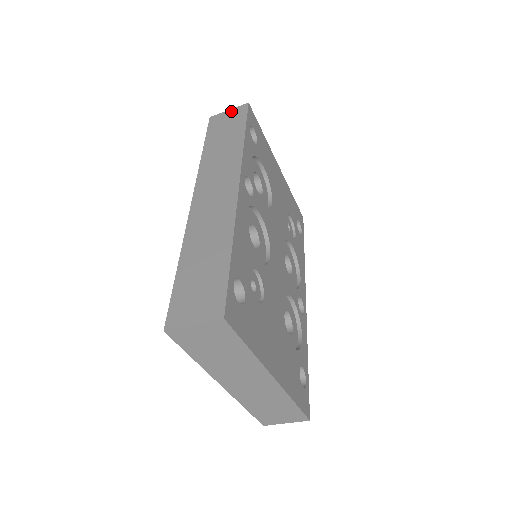
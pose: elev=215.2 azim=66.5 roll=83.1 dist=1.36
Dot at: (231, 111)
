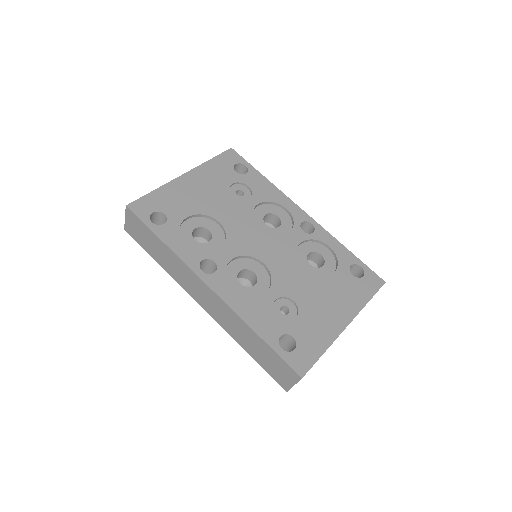
Dot at: (128, 219)
